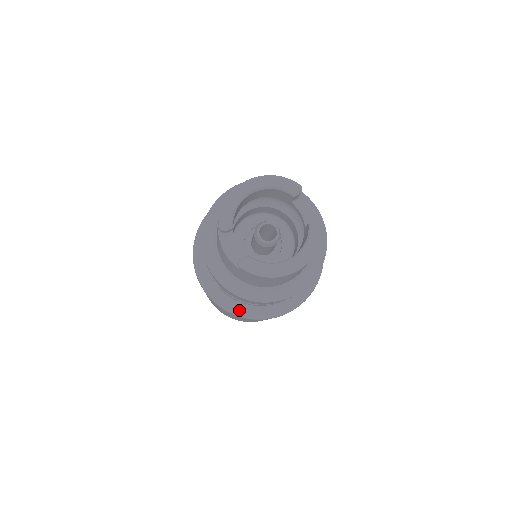
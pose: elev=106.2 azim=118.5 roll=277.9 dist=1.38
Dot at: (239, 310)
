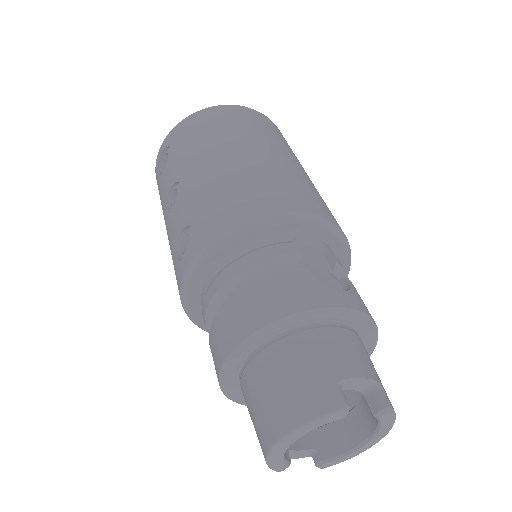
Dot at: occluded
